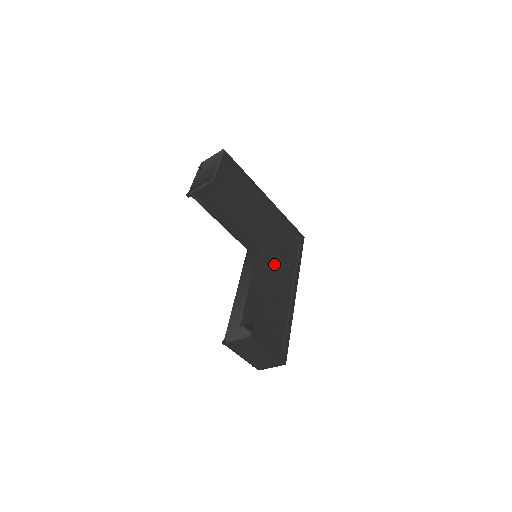
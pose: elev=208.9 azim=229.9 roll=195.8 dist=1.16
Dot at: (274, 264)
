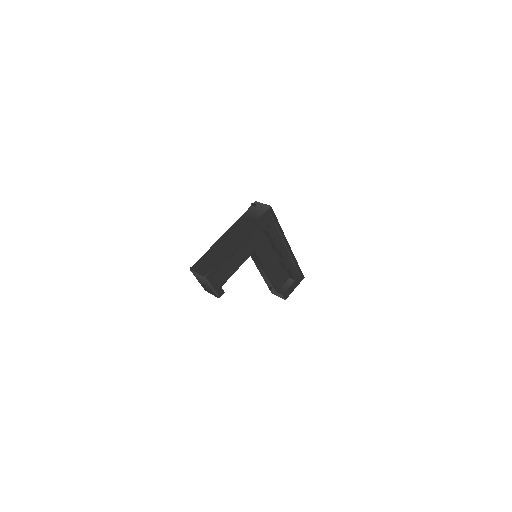
Dot at: (267, 244)
